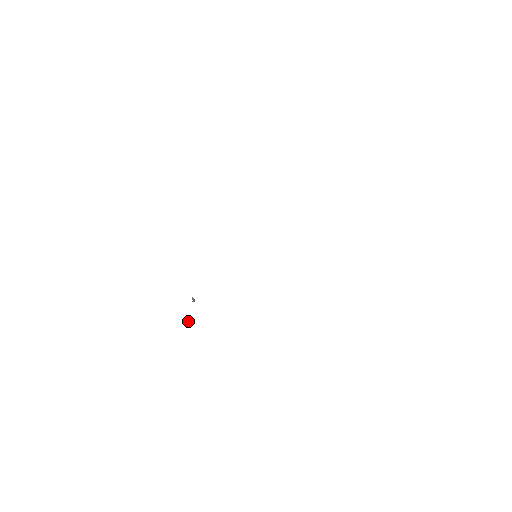
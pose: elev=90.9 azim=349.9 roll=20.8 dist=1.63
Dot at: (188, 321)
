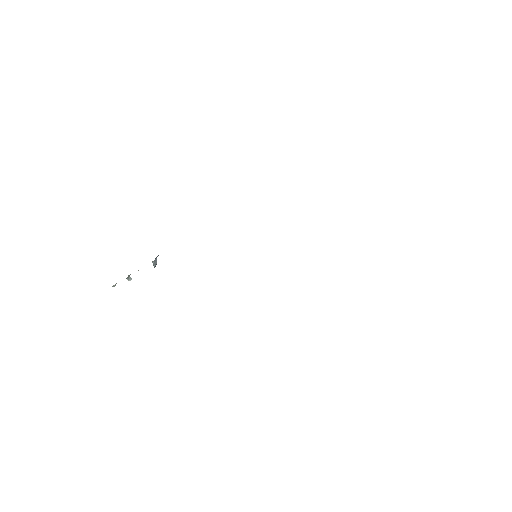
Dot at: (130, 277)
